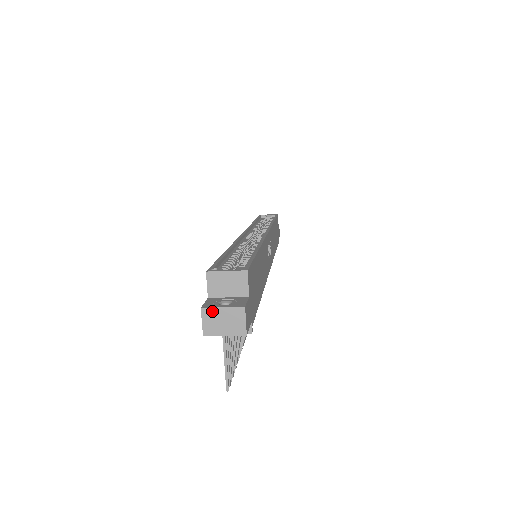
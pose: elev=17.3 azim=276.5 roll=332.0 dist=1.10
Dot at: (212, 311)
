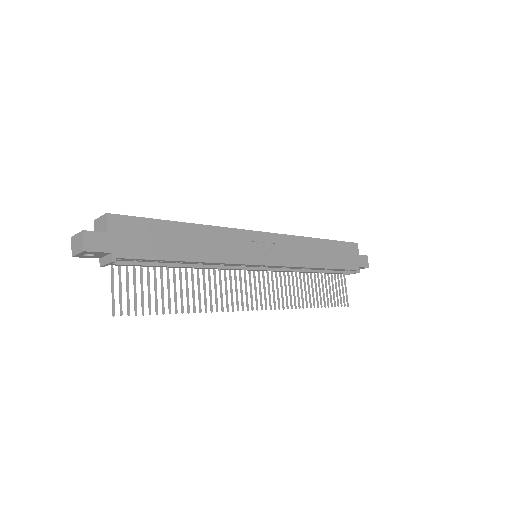
Dot at: (74, 238)
